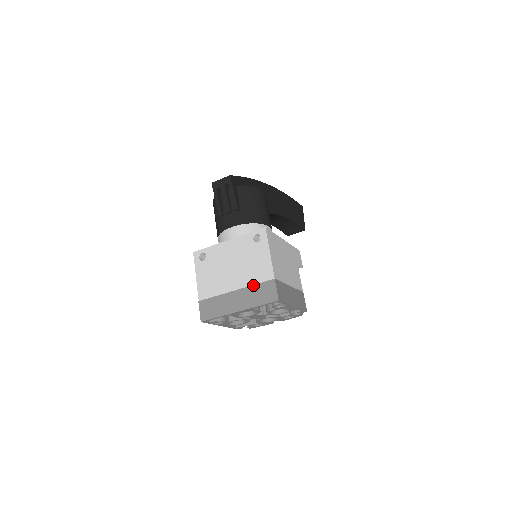
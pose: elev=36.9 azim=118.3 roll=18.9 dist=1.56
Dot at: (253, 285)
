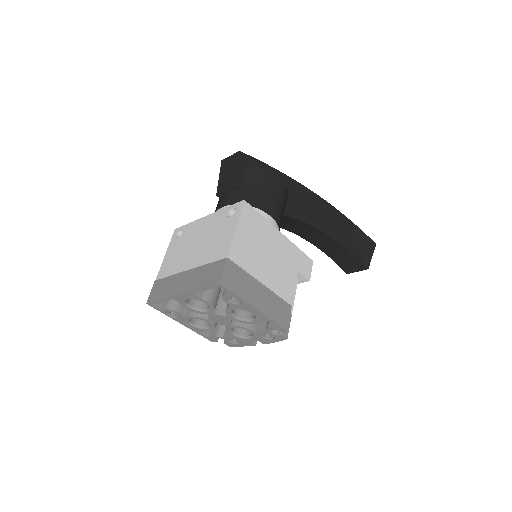
Dot at: (205, 264)
